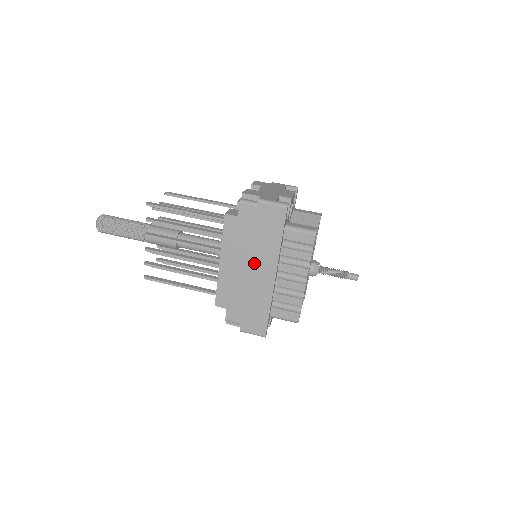
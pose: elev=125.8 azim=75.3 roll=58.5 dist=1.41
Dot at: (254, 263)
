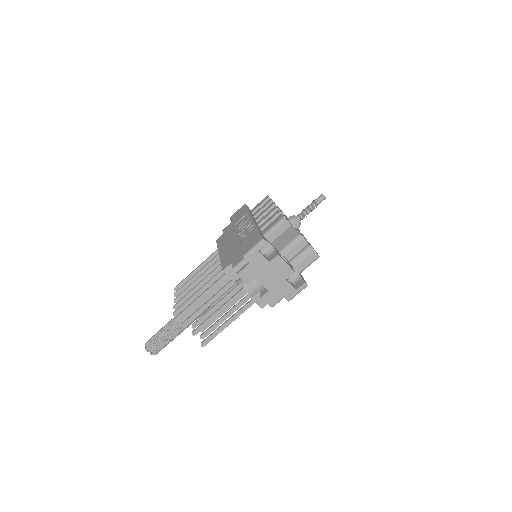
Dot at: occluded
